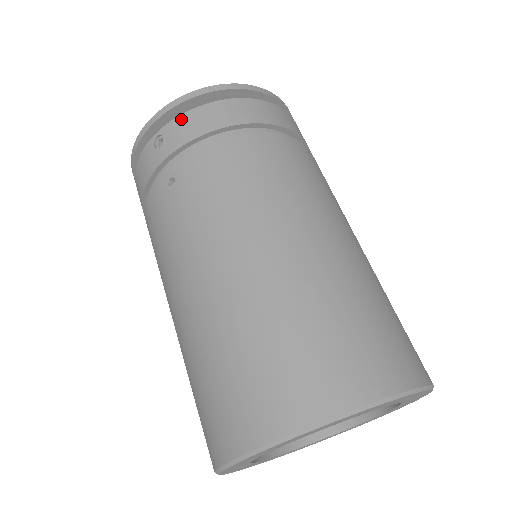
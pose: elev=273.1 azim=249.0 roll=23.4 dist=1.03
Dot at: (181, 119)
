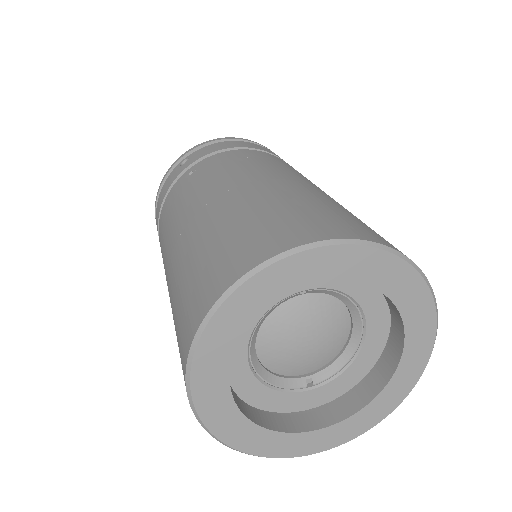
Dot at: (206, 147)
